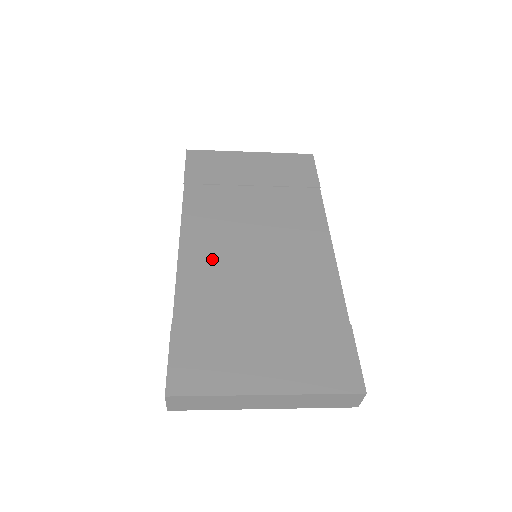
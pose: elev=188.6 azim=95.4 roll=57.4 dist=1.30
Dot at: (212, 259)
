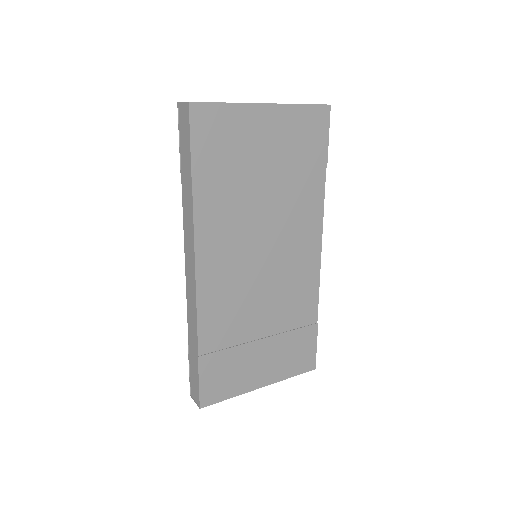
Dot at: (226, 284)
